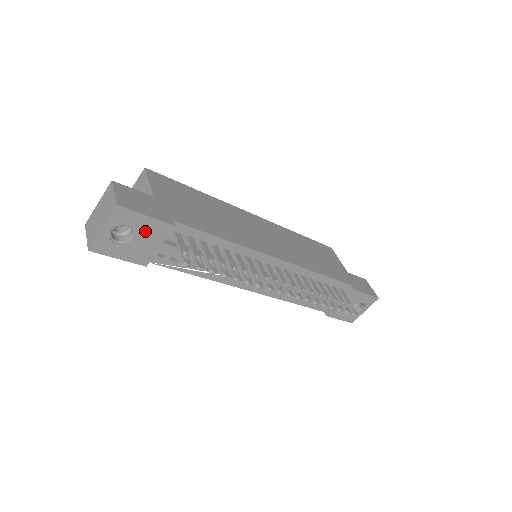
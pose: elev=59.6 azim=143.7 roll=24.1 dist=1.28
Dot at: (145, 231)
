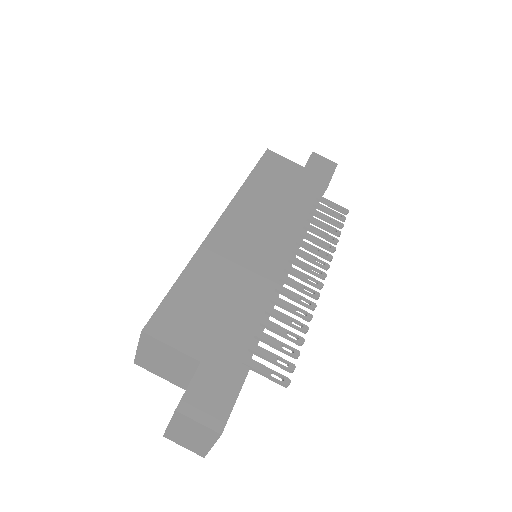
Dot at: occluded
